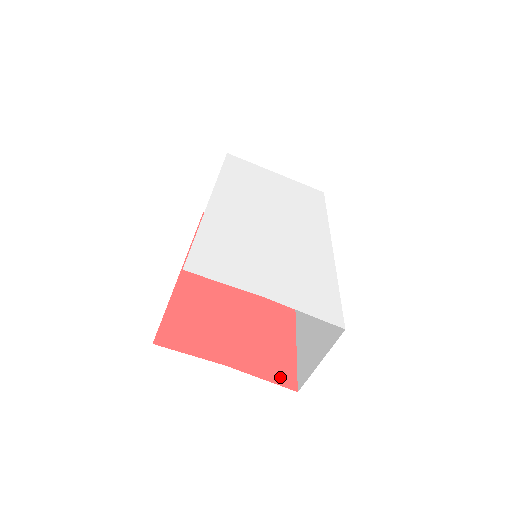
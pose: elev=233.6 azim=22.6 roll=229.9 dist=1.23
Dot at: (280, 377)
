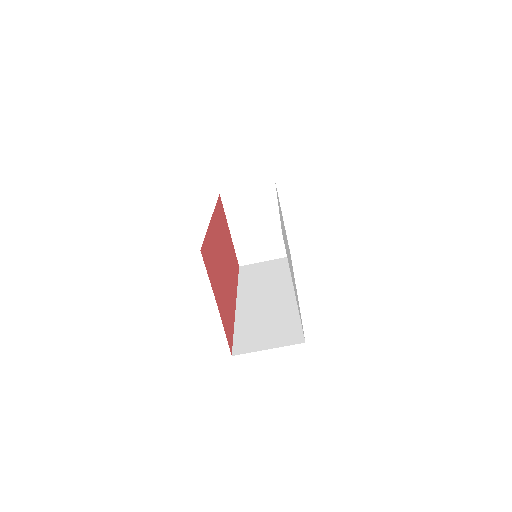
Dot at: (229, 338)
